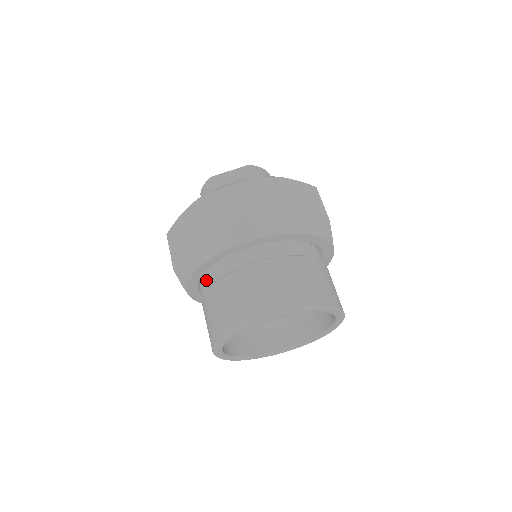
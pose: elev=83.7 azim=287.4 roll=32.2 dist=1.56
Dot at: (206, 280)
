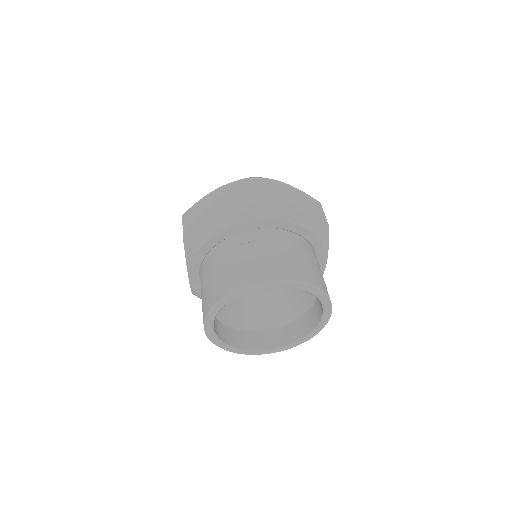
Dot at: (212, 255)
